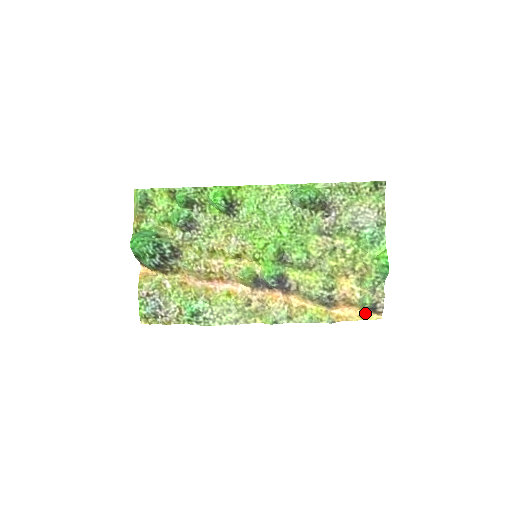
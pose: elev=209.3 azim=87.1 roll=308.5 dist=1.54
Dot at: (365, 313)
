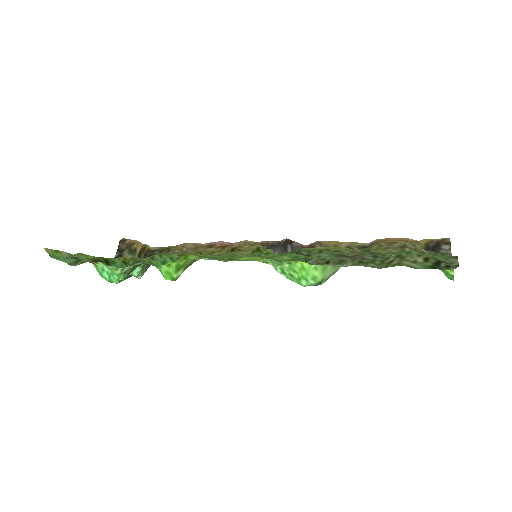
Dot at: (425, 240)
